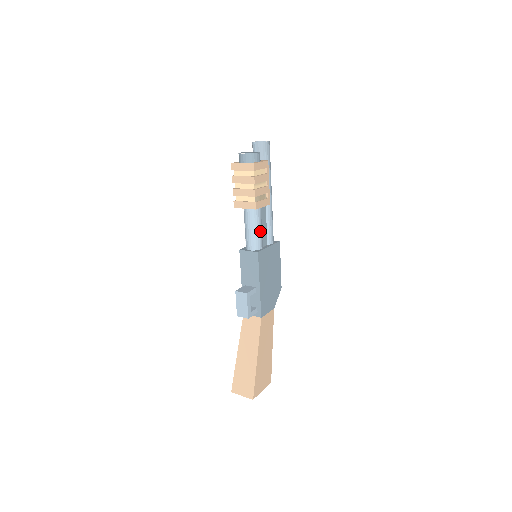
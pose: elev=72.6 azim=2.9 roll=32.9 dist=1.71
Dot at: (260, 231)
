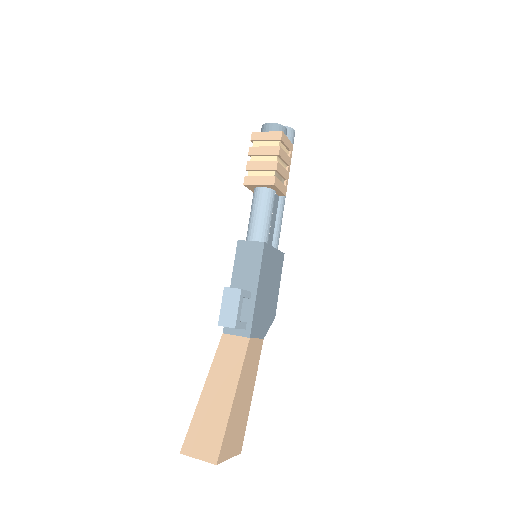
Dot at: (270, 221)
